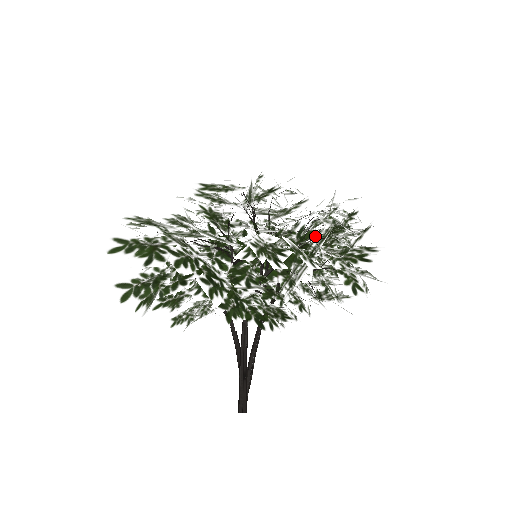
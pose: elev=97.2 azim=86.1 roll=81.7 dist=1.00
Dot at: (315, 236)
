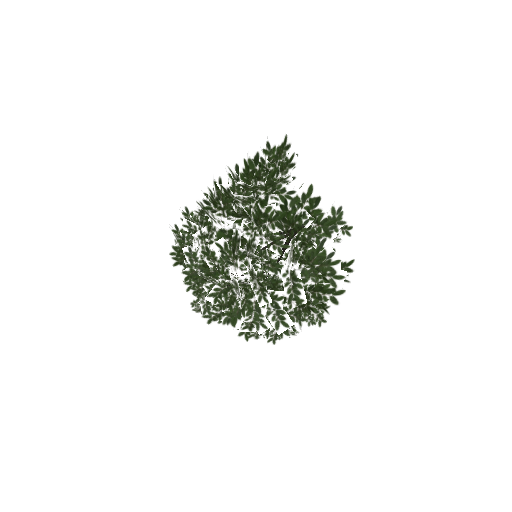
Dot at: occluded
